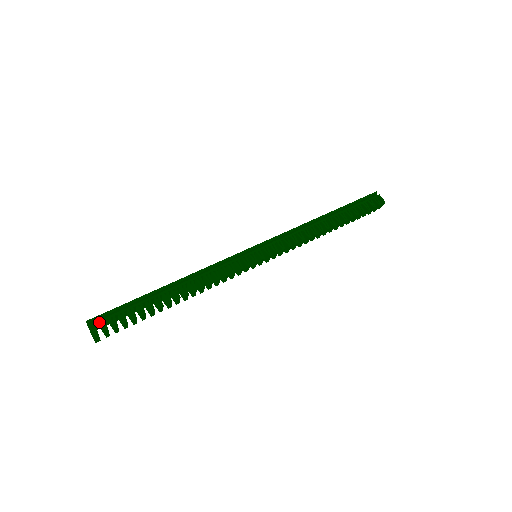
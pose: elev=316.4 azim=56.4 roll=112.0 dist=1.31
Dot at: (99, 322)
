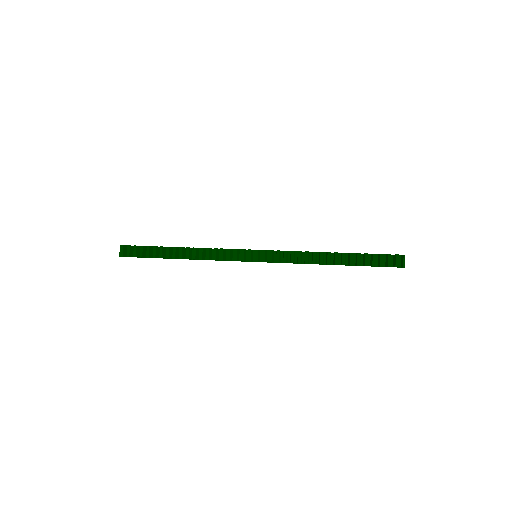
Dot at: occluded
